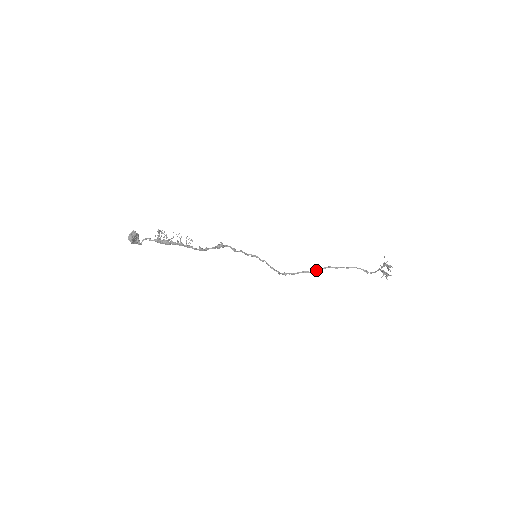
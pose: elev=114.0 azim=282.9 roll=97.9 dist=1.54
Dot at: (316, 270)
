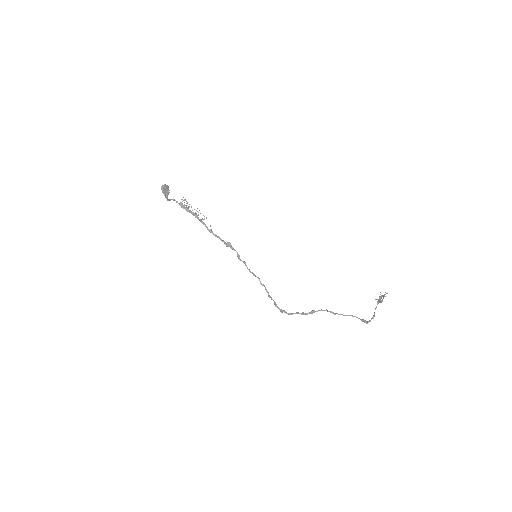
Dot at: (313, 311)
